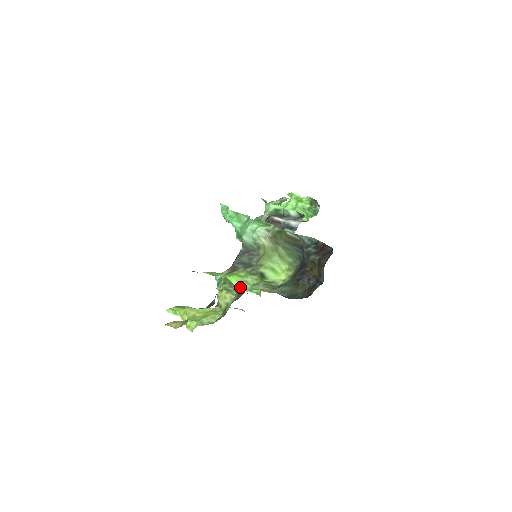
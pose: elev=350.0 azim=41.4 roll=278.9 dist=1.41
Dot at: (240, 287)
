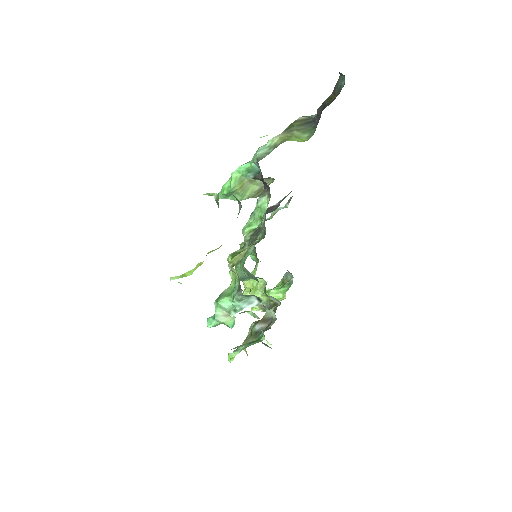
Dot at: (256, 233)
